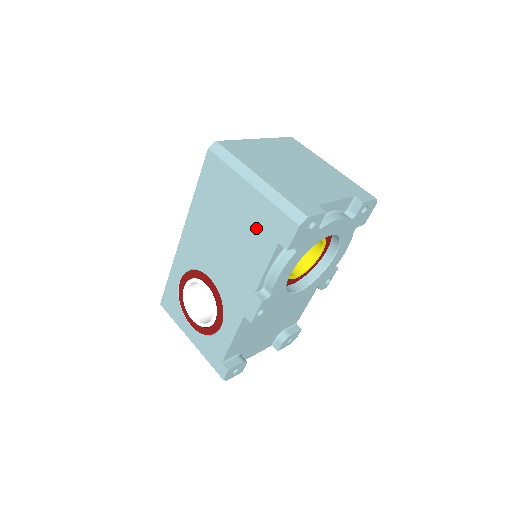
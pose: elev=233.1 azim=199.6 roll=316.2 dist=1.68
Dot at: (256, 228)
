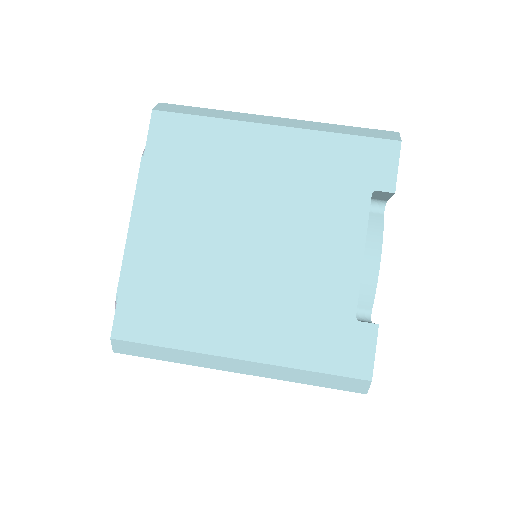
Dot at: occluded
